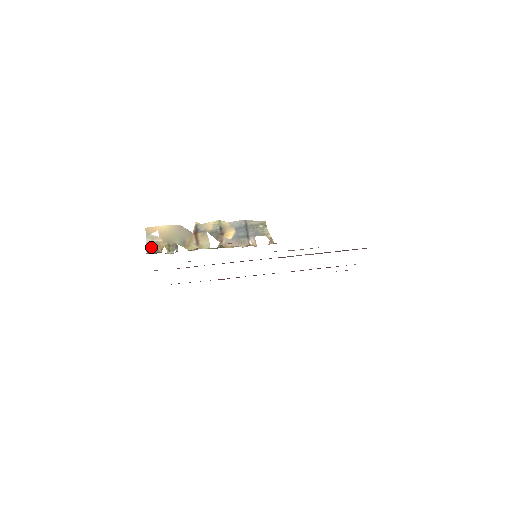
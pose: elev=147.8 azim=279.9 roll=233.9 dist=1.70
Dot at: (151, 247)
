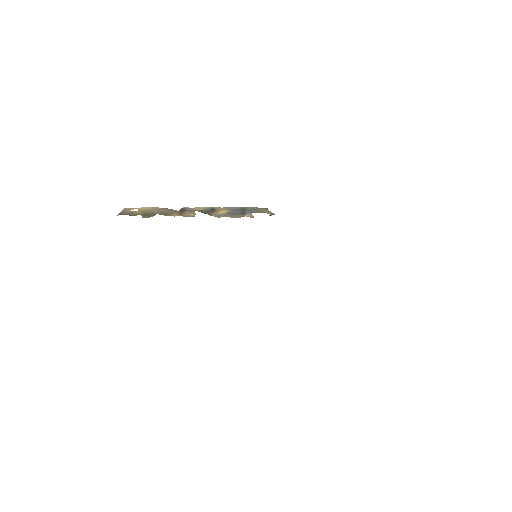
Dot at: (124, 213)
